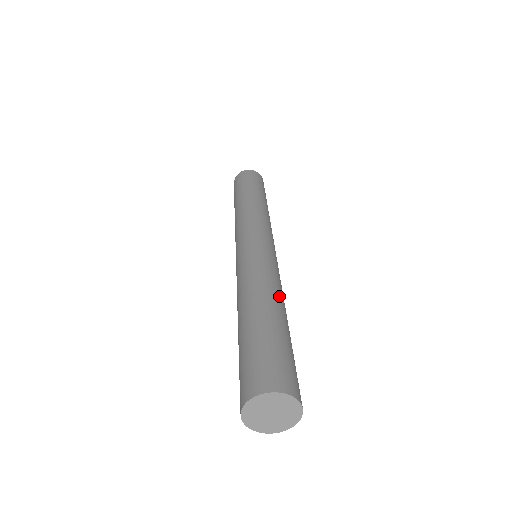
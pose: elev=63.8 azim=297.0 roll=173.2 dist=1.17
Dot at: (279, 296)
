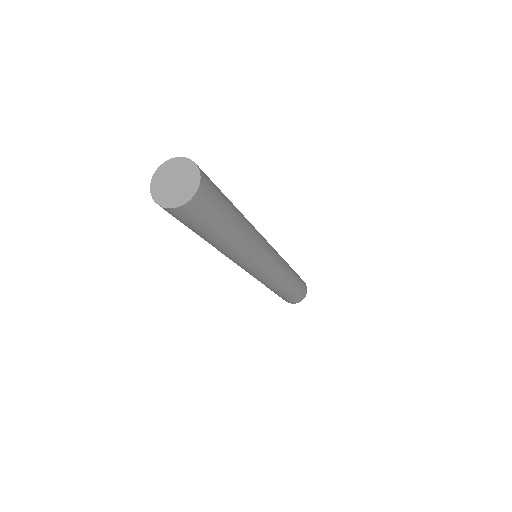
Dot at: occluded
